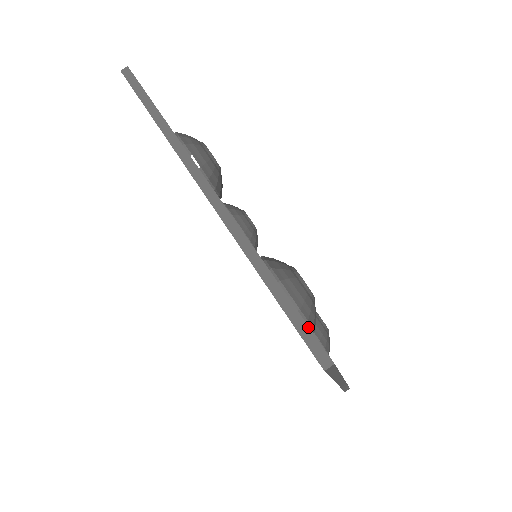
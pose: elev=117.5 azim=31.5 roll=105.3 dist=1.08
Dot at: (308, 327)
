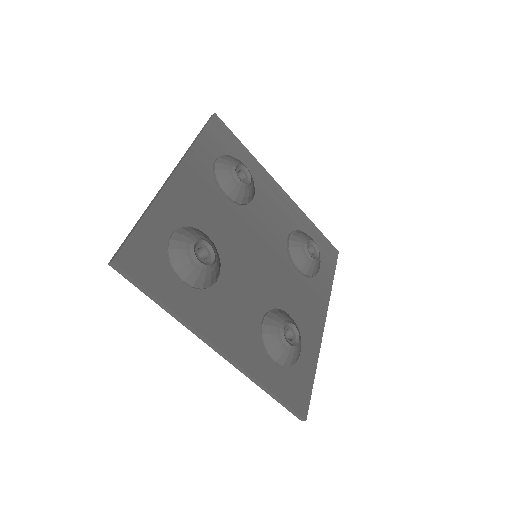
Dot at: (292, 410)
